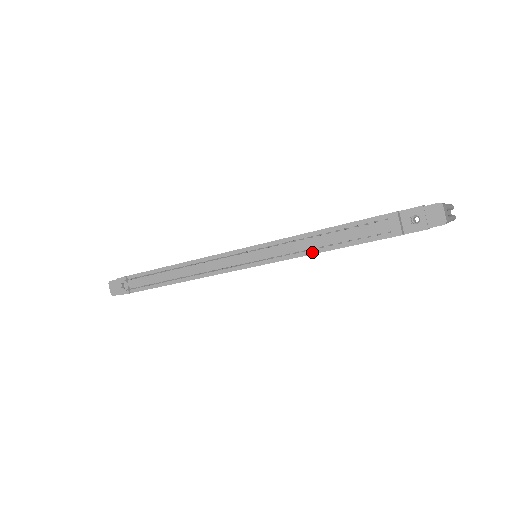
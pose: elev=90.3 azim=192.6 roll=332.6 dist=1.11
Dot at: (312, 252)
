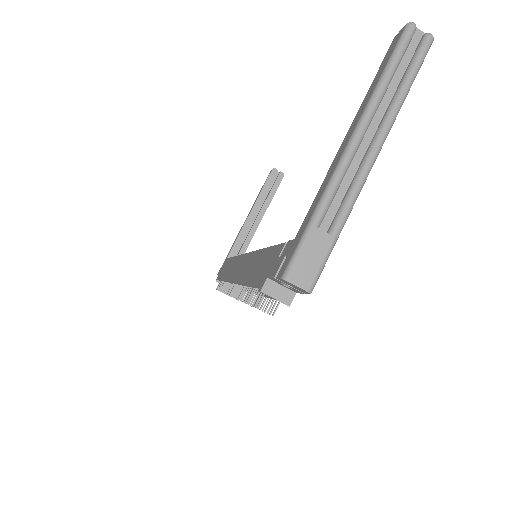
Dot at: occluded
